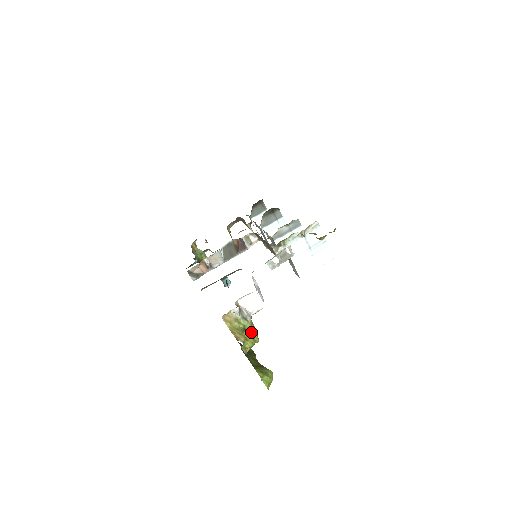
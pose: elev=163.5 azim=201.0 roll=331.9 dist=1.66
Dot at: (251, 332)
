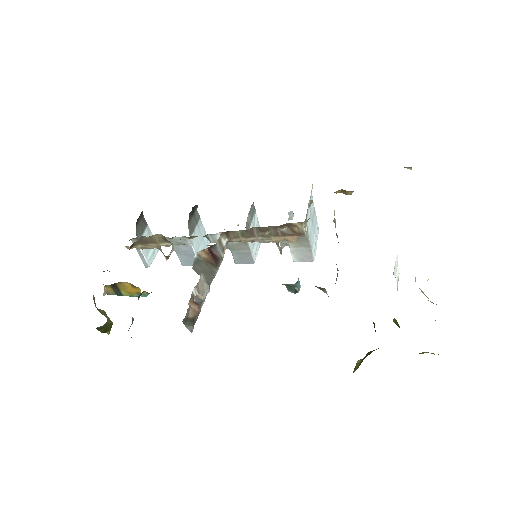
Dot at: occluded
